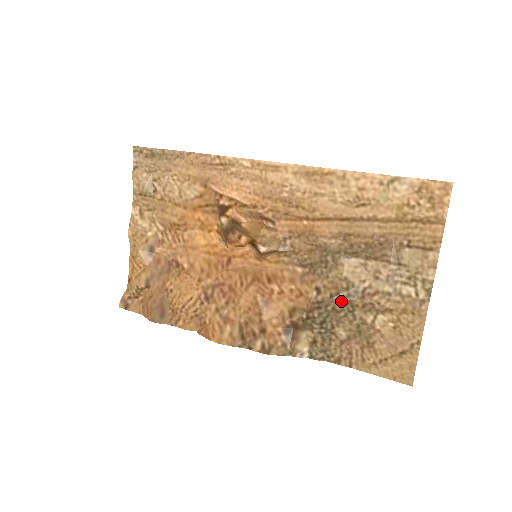
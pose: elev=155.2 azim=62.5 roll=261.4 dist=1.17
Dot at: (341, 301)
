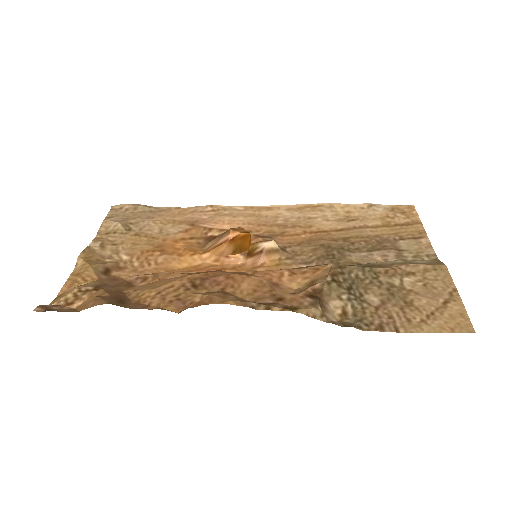
Dot at: (363, 268)
